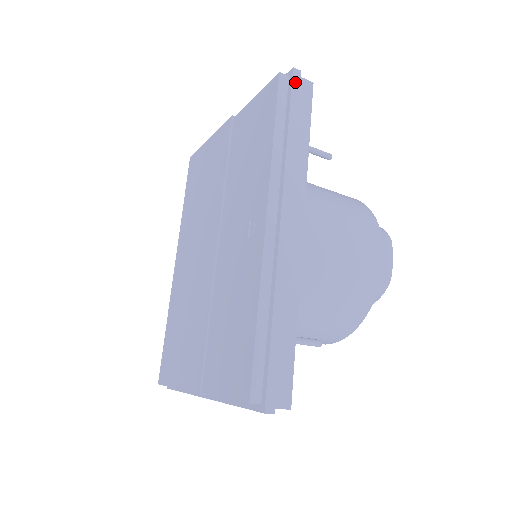
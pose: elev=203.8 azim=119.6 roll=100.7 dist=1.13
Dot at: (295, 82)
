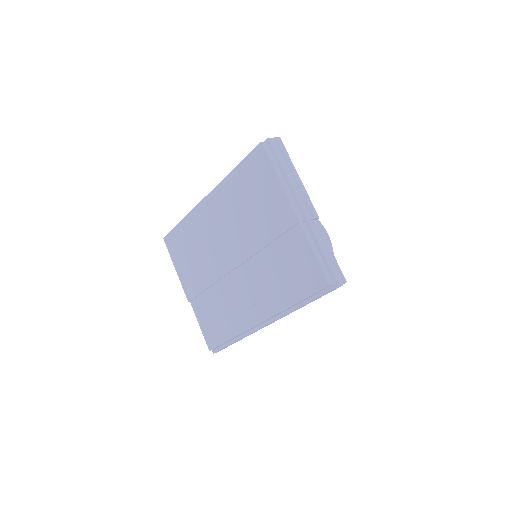
Dot at: (333, 290)
